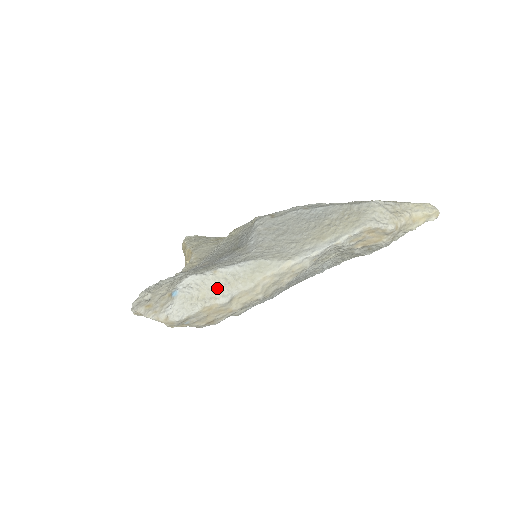
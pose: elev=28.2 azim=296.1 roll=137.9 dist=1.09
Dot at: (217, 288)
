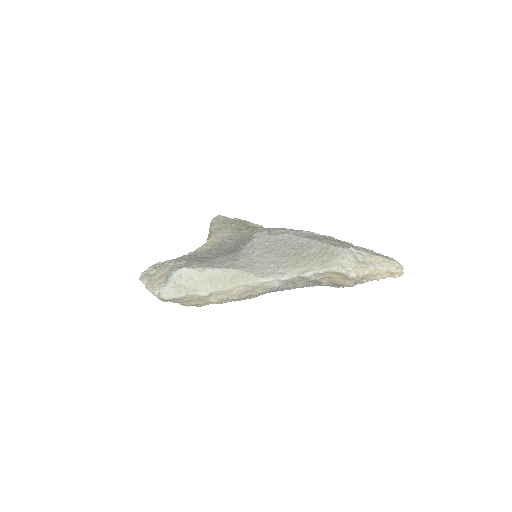
Dot at: (201, 283)
